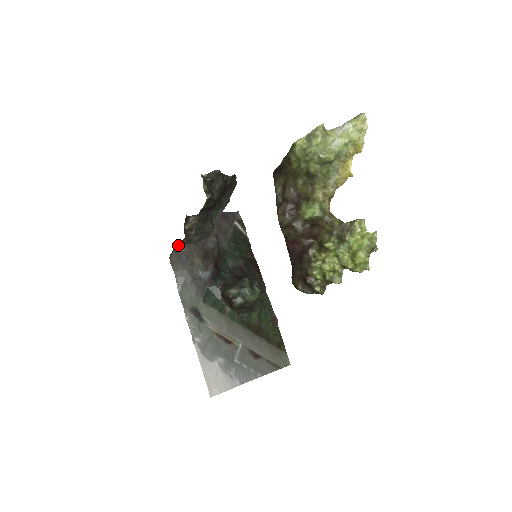
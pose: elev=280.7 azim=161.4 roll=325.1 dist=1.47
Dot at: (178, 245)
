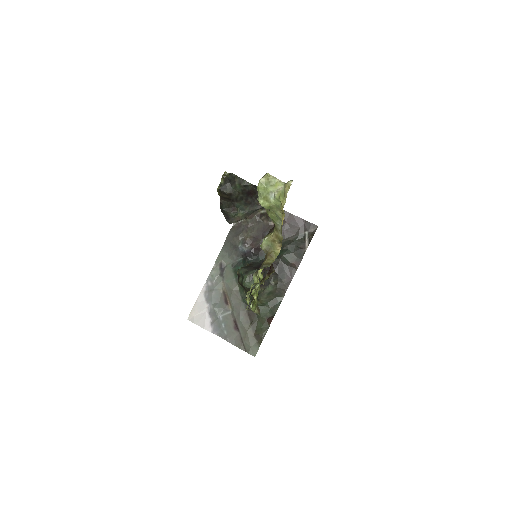
Dot at: (245, 219)
